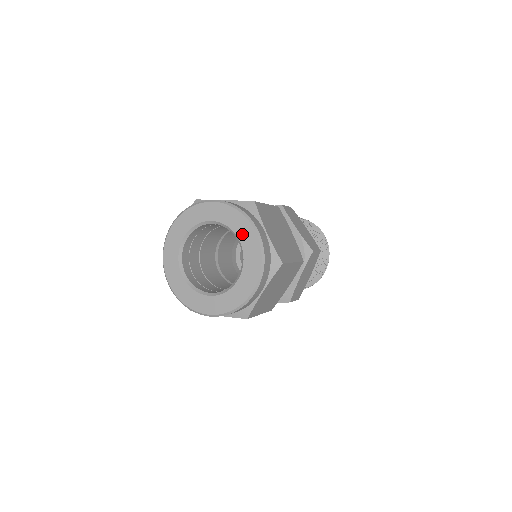
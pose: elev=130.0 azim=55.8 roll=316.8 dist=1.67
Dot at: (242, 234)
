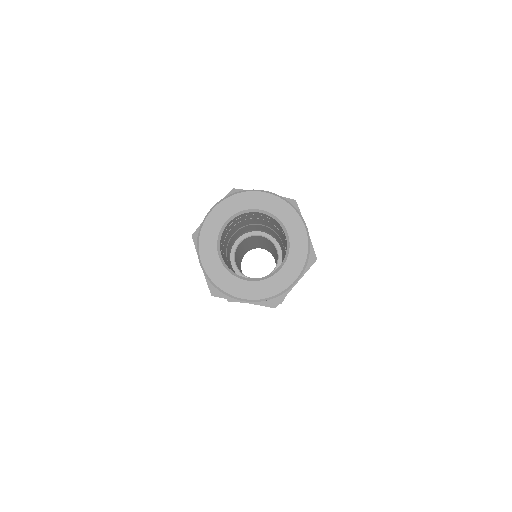
Dot at: (291, 226)
